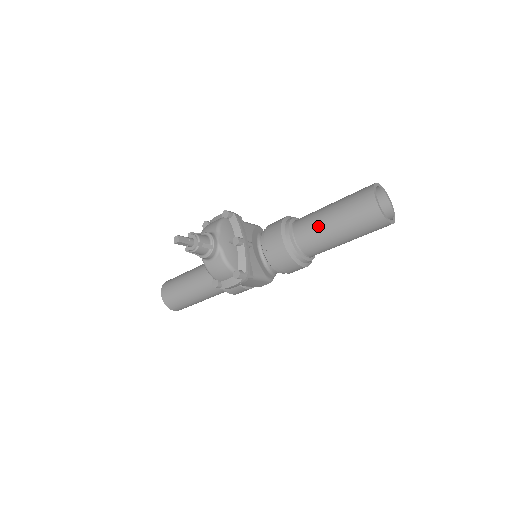
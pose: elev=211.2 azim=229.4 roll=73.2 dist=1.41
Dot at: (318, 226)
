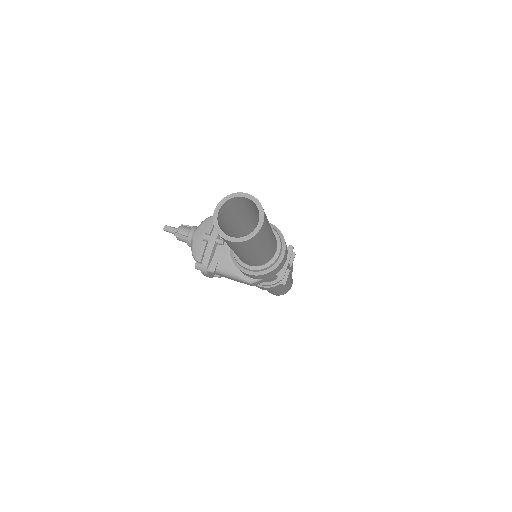
Dot at: occluded
